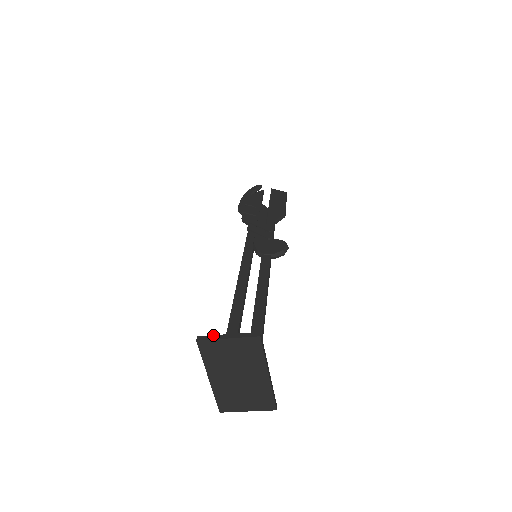
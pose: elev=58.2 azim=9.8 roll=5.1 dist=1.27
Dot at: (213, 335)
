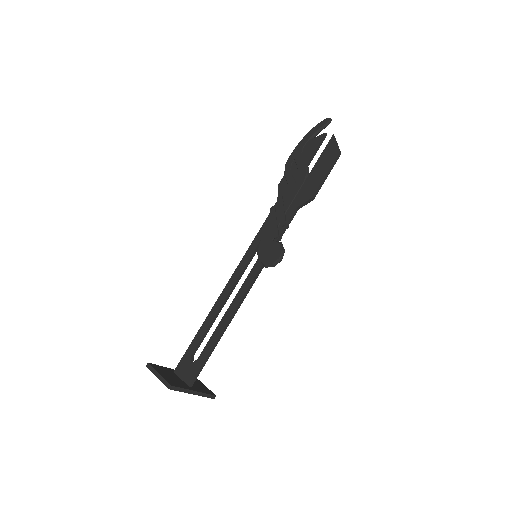
Dot at: (153, 368)
